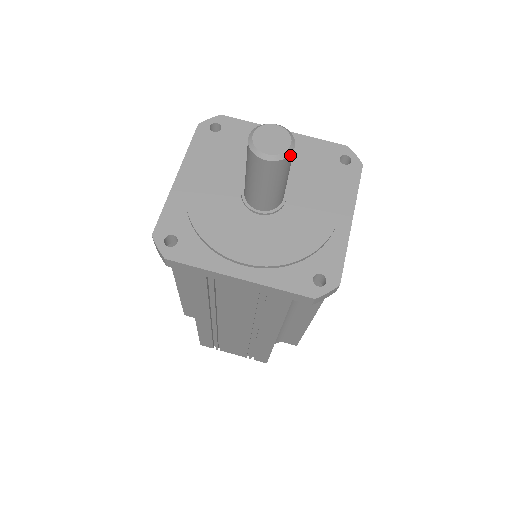
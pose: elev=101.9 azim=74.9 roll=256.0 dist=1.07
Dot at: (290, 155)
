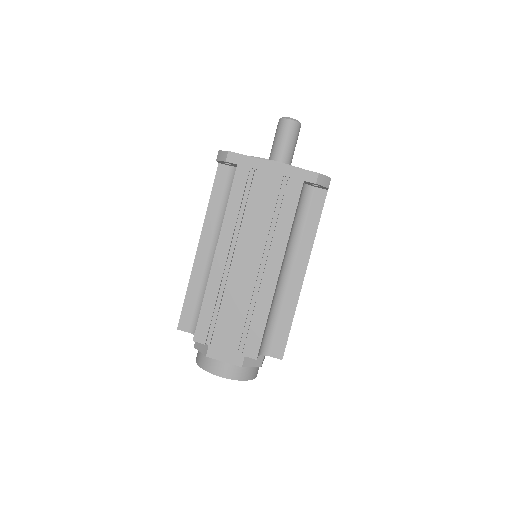
Dot at: (300, 124)
